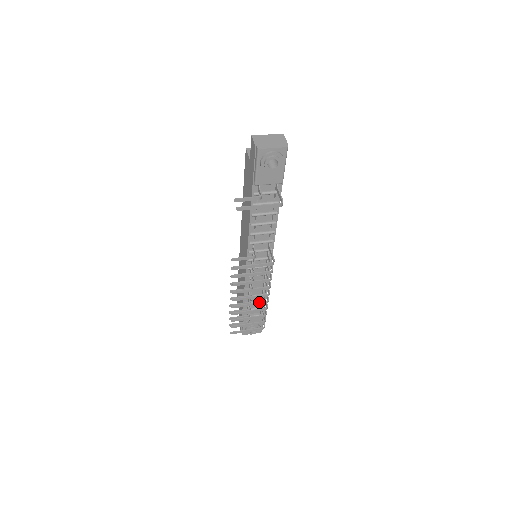
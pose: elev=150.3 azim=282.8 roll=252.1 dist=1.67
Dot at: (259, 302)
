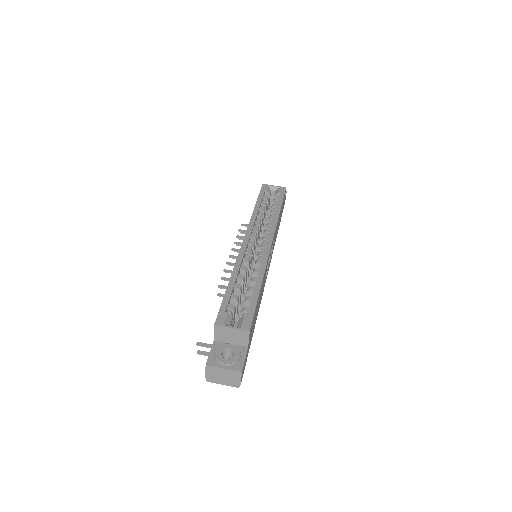
Dot at: occluded
